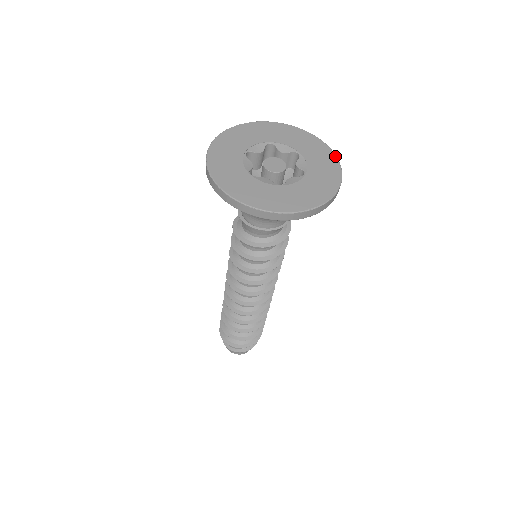
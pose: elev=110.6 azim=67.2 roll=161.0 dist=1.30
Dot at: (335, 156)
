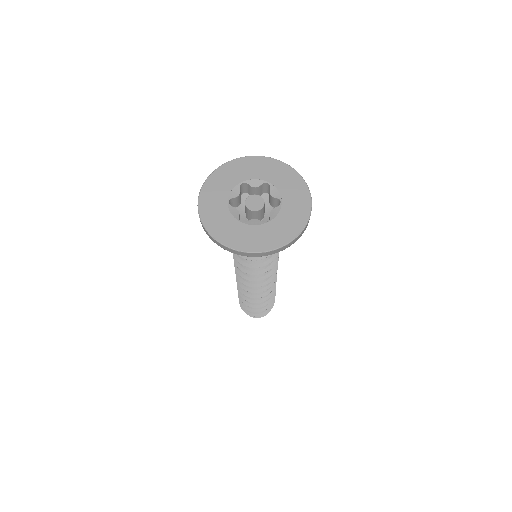
Dot at: (297, 173)
